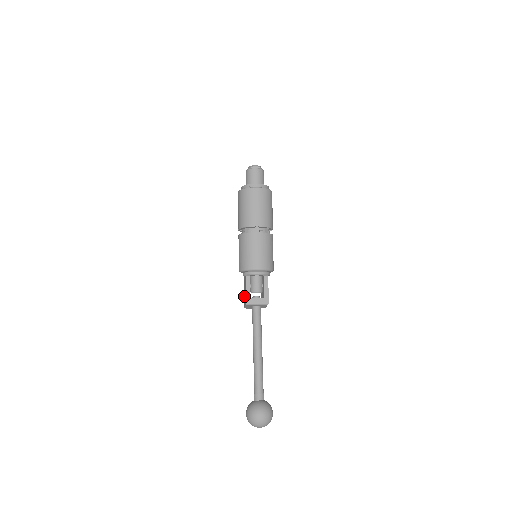
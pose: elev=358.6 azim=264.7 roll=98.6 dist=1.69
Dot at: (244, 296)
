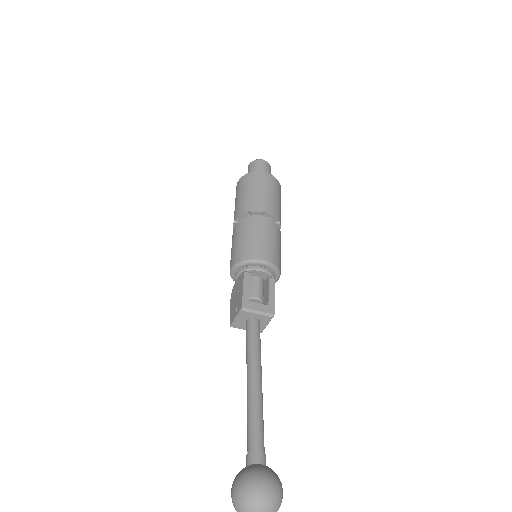
Dot at: (232, 308)
